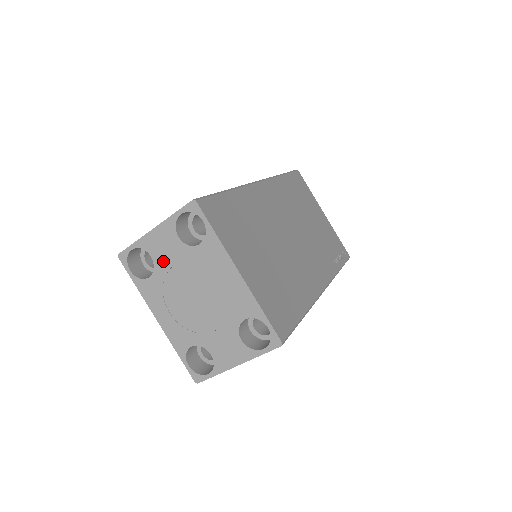
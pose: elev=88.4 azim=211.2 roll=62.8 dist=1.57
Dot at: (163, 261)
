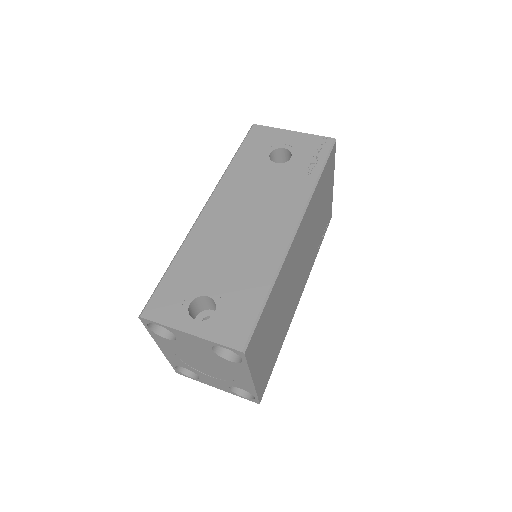
Dot at: (187, 344)
